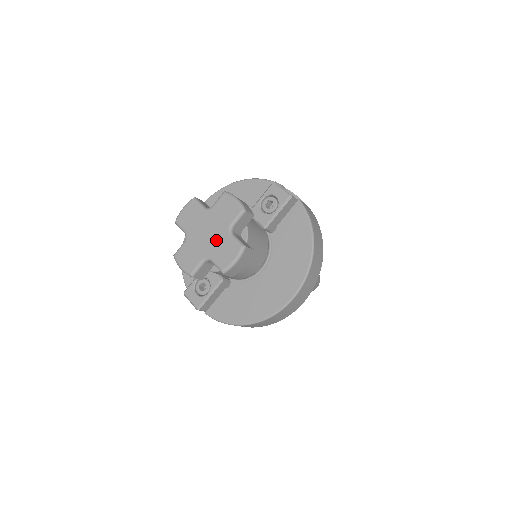
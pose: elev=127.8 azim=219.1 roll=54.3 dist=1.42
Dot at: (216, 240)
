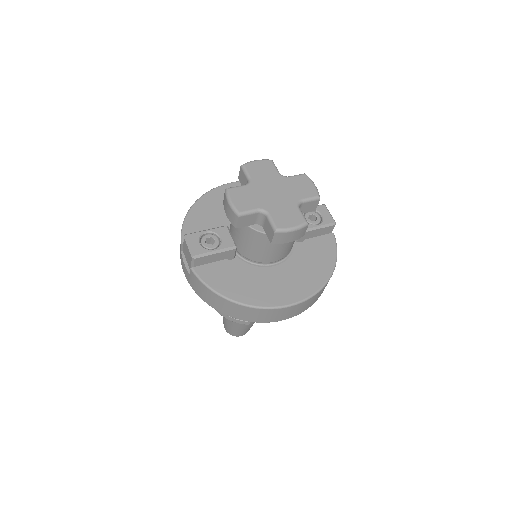
Dot at: (281, 202)
